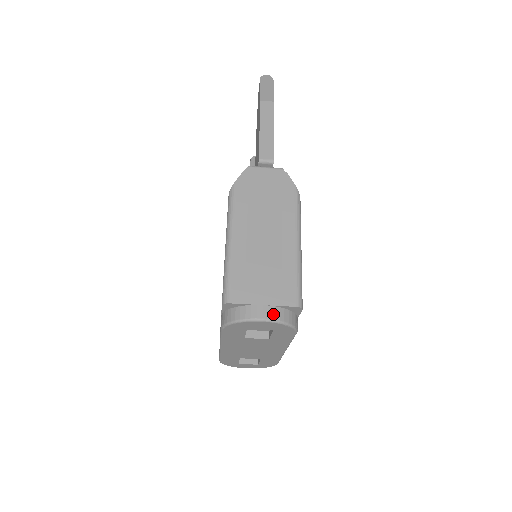
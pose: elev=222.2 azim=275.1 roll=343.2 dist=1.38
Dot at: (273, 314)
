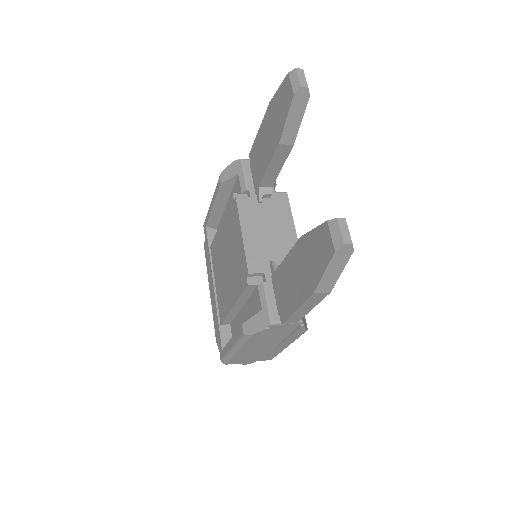
Dot at: occluded
